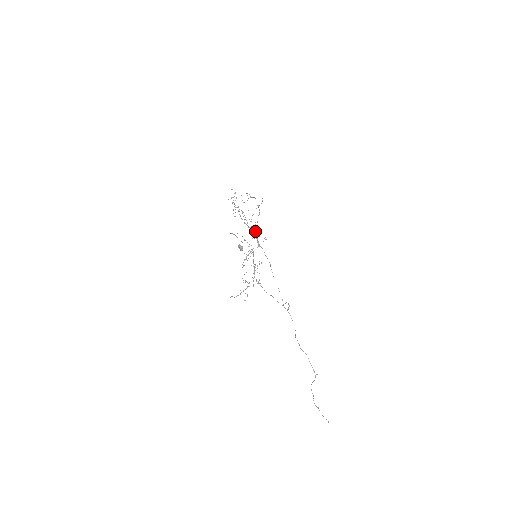
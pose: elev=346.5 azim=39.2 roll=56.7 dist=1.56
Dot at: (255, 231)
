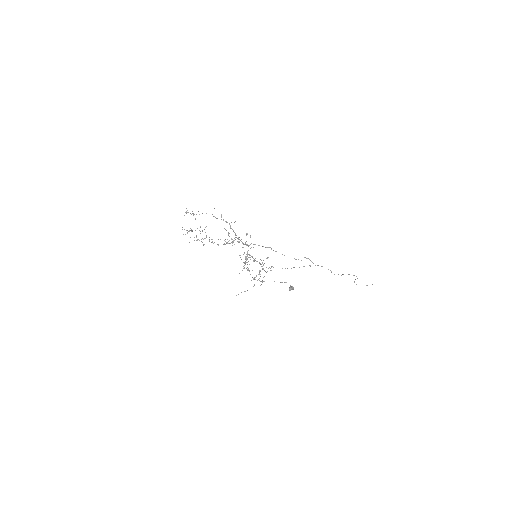
Dot at: occluded
